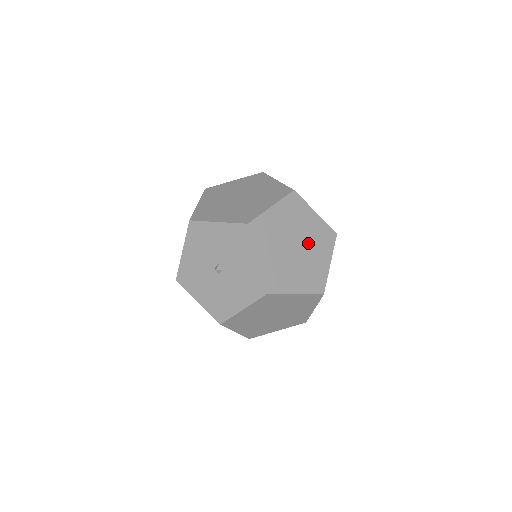
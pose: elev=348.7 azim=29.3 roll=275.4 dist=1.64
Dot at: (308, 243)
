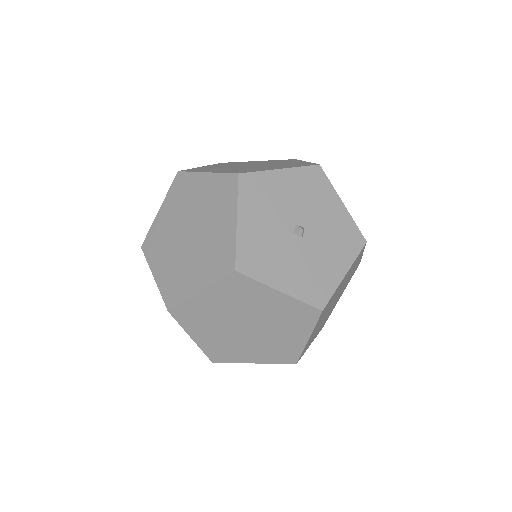
Dot at: (330, 310)
